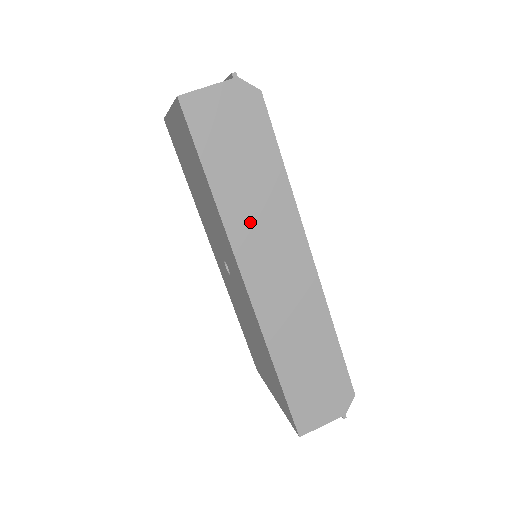
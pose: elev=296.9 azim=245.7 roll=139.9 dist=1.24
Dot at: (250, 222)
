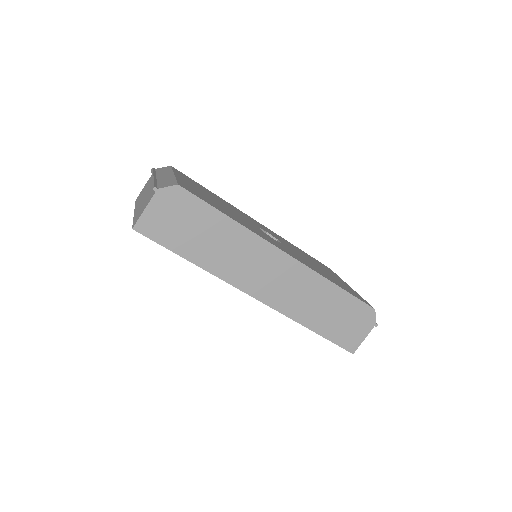
Dot at: (231, 263)
